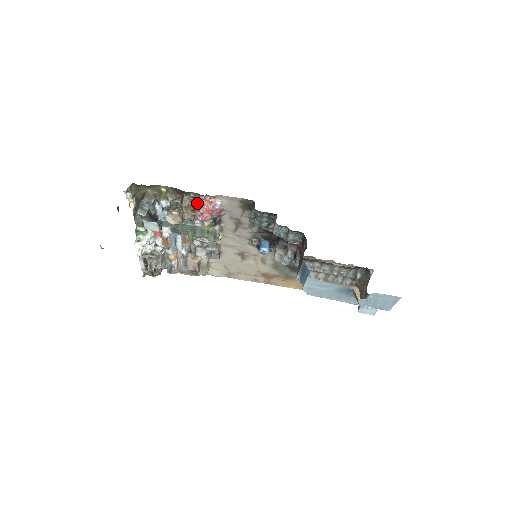
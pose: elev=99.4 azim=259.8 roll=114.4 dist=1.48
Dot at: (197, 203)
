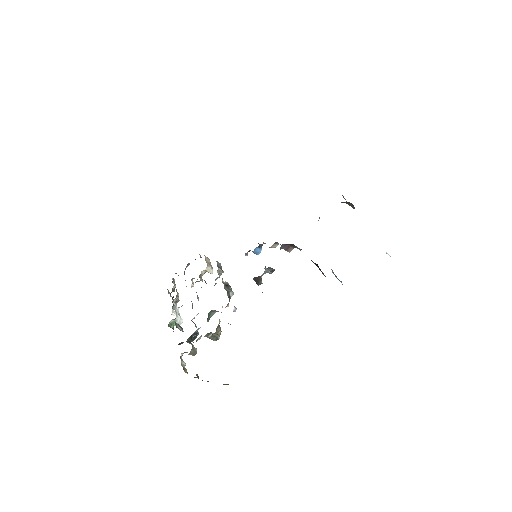
Dot at: occluded
